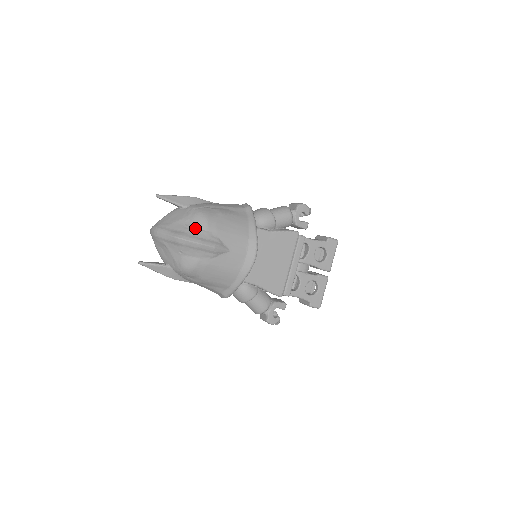
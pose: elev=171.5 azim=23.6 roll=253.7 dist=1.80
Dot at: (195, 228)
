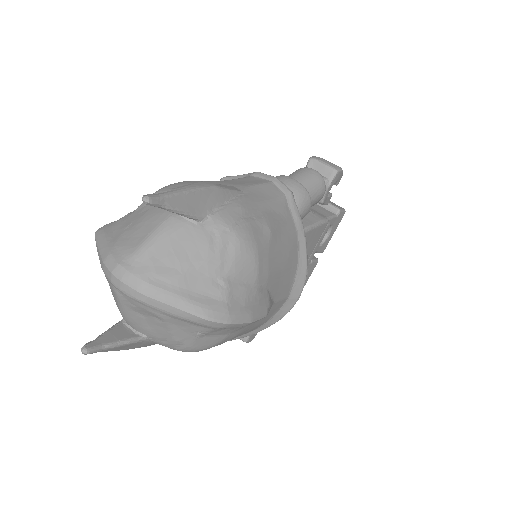
Dot at: (238, 284)
